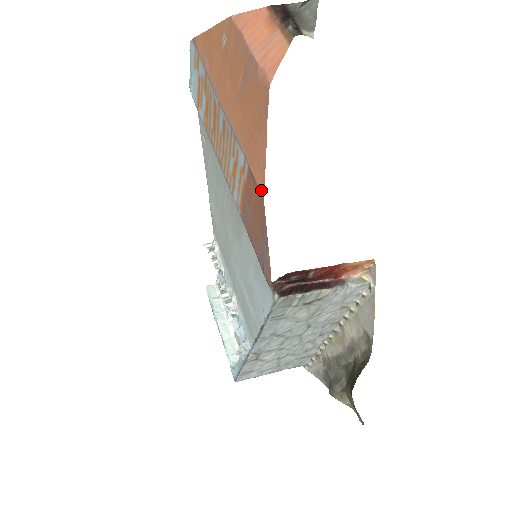
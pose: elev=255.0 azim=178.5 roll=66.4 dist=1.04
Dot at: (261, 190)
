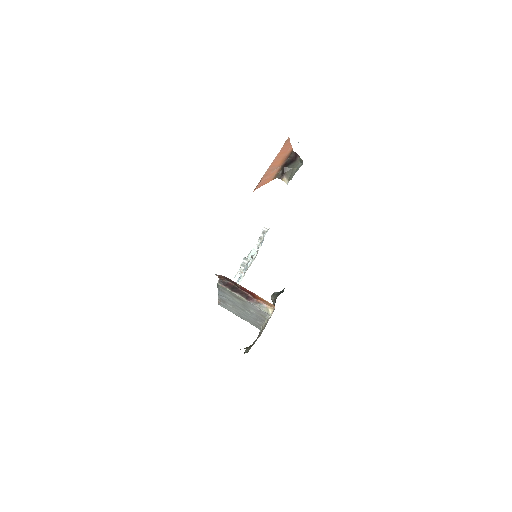
Dot at: occluded
